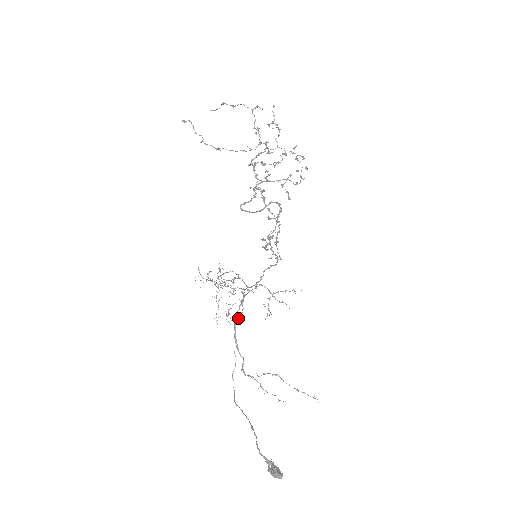
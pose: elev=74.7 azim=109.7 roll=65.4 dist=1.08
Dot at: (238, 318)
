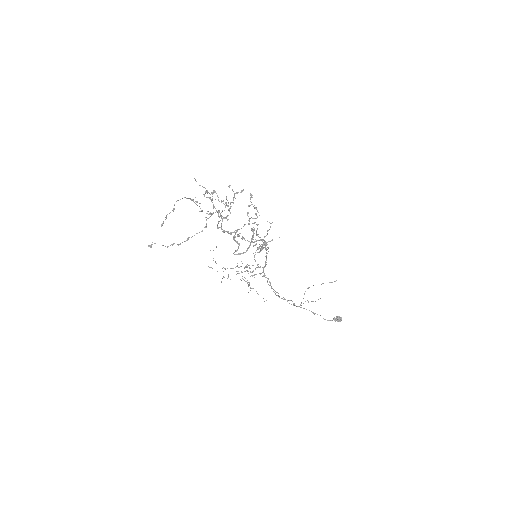
Dot at: (267, 281)
